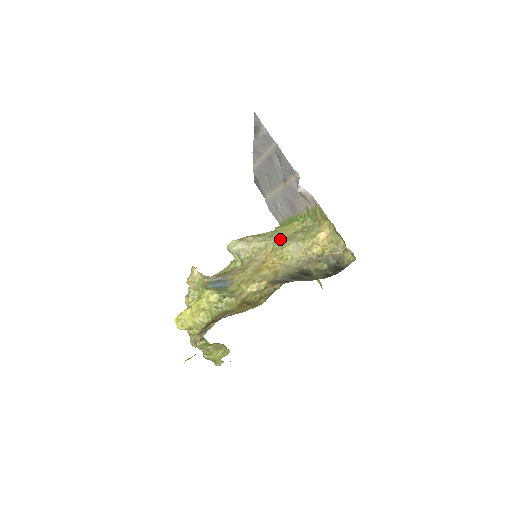
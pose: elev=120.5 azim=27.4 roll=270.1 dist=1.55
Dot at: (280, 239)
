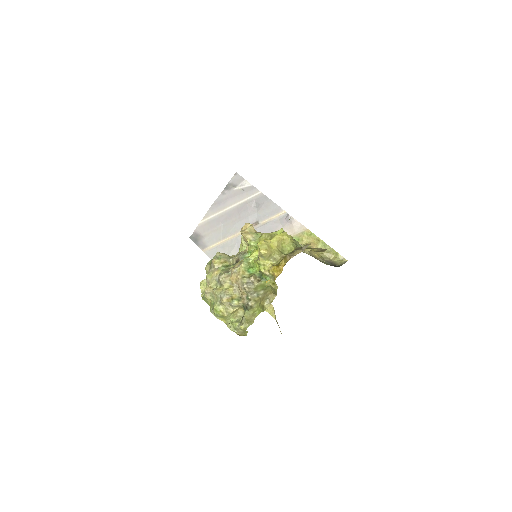
Dot at: occluded
